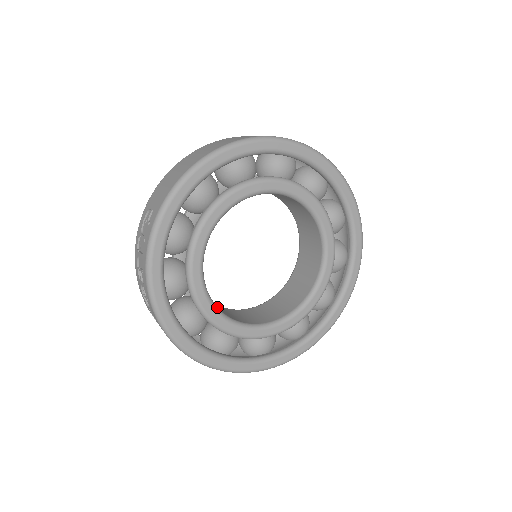
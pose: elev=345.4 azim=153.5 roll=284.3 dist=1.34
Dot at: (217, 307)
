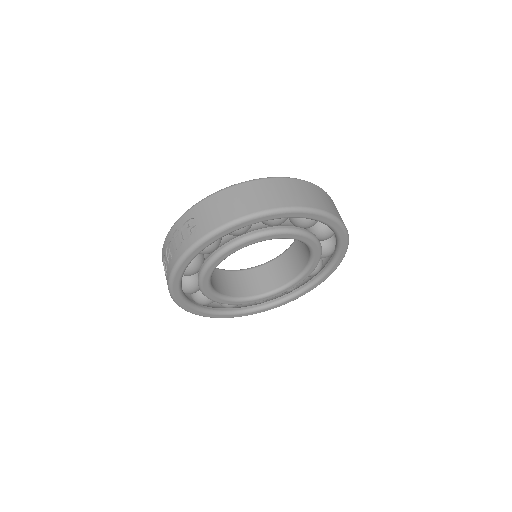
Dot at: (212, 287)
